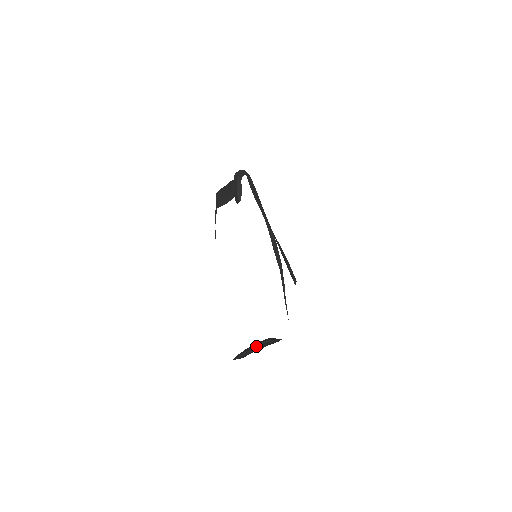
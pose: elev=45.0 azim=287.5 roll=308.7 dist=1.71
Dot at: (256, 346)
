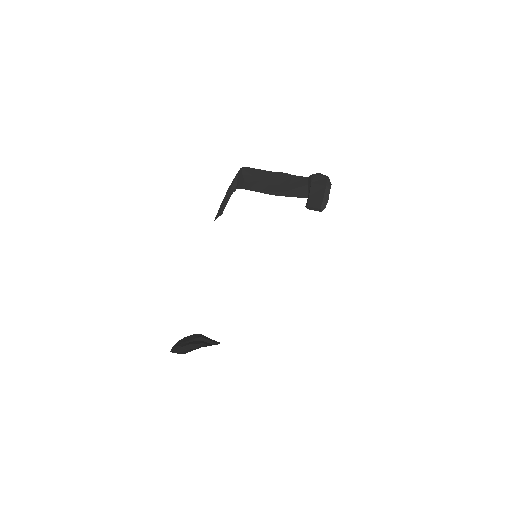
Dot at: (191, 341)
